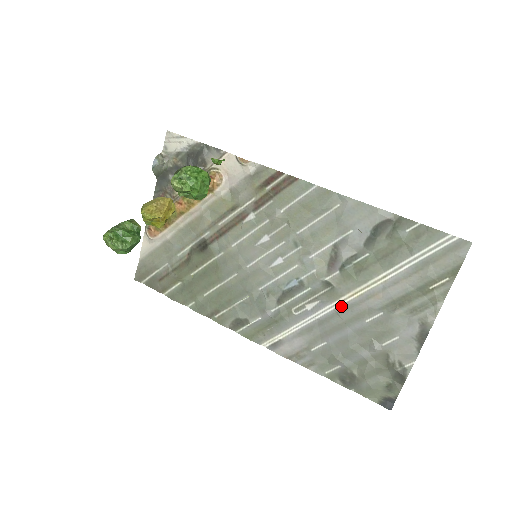
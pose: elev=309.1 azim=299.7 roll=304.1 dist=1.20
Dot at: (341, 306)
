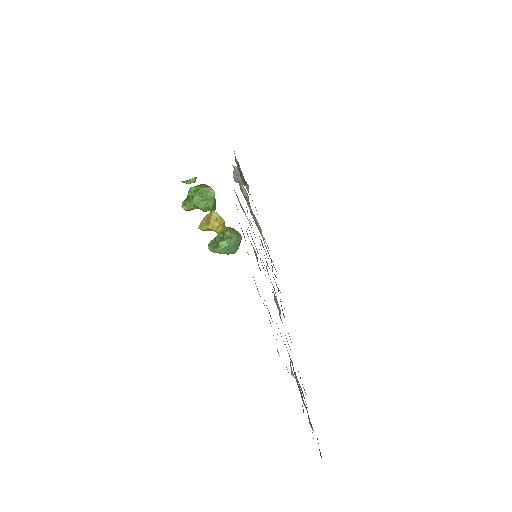
Dot at: occluded
